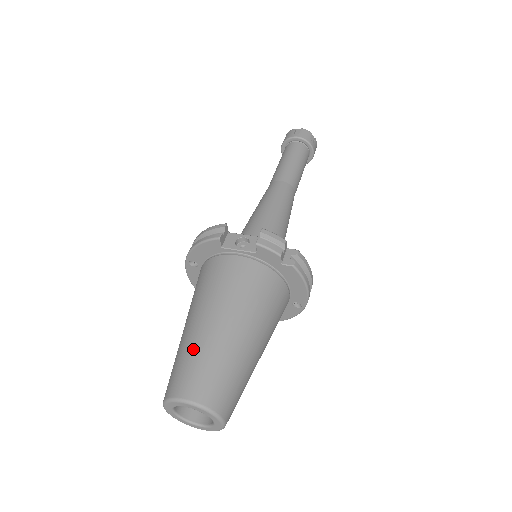
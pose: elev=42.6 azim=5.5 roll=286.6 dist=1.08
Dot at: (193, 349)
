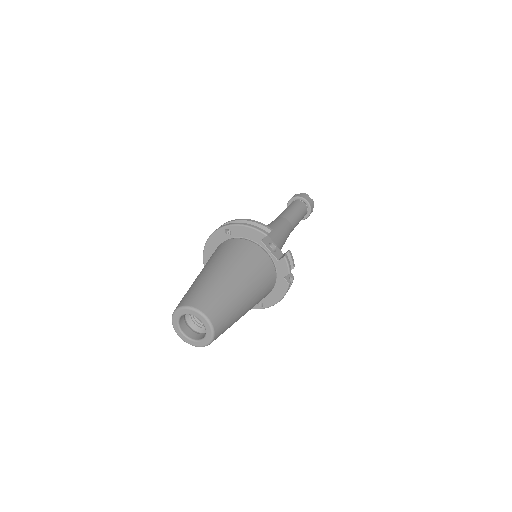
Dot at: (221, 289)
